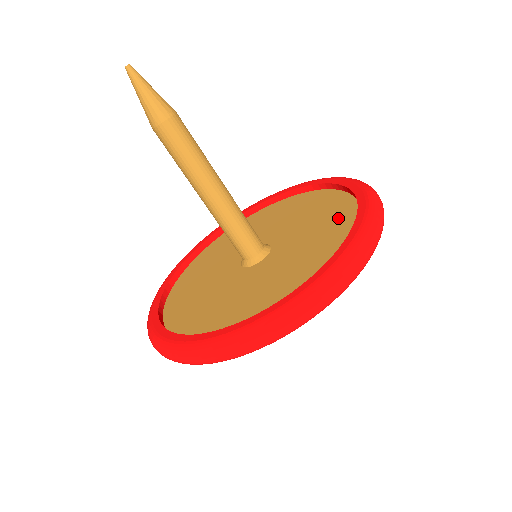
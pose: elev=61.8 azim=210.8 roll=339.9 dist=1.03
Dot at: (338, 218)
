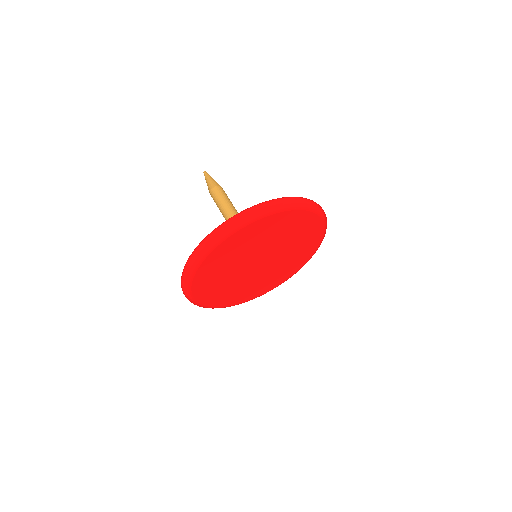
Dot at: occluded
